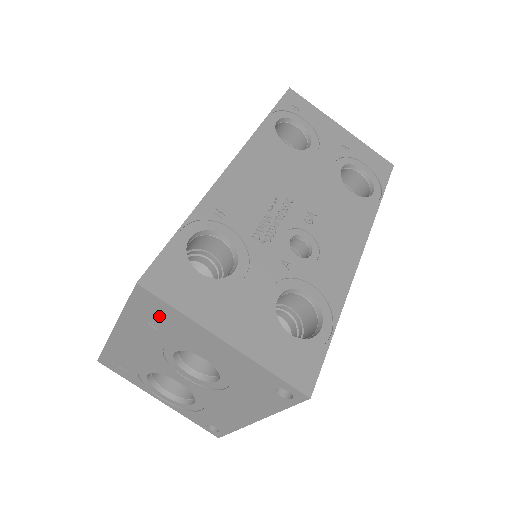
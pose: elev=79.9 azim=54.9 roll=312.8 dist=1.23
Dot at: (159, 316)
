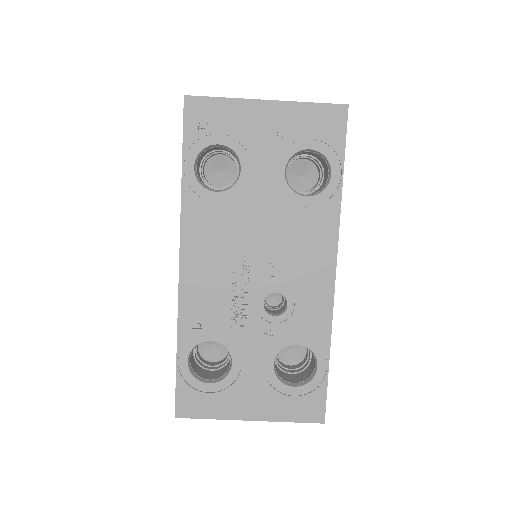
Dot at: occluded
